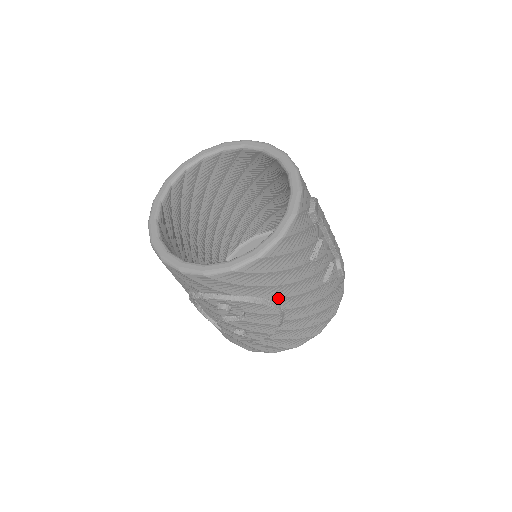
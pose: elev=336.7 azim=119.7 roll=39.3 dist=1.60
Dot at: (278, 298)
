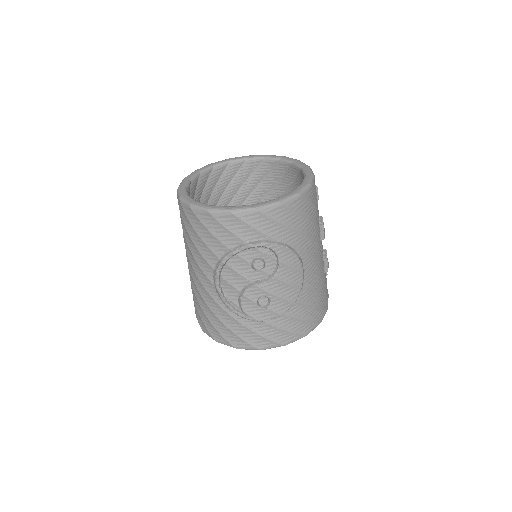
Dot at: (303, 253)
